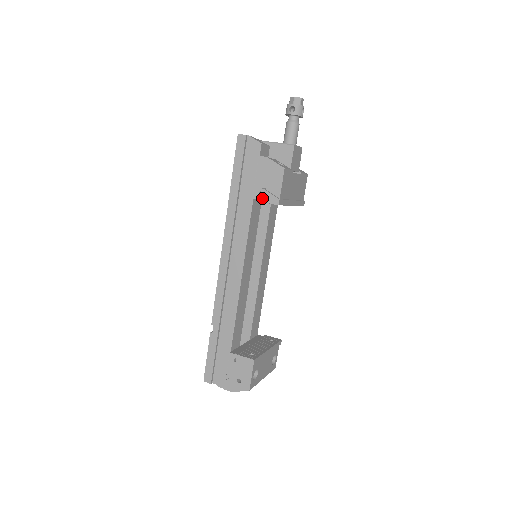
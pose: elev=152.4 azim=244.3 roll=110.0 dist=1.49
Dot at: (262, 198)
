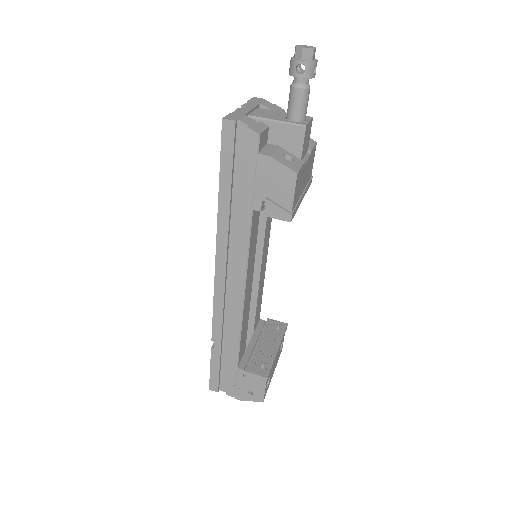
Dot at: (267, 212)
